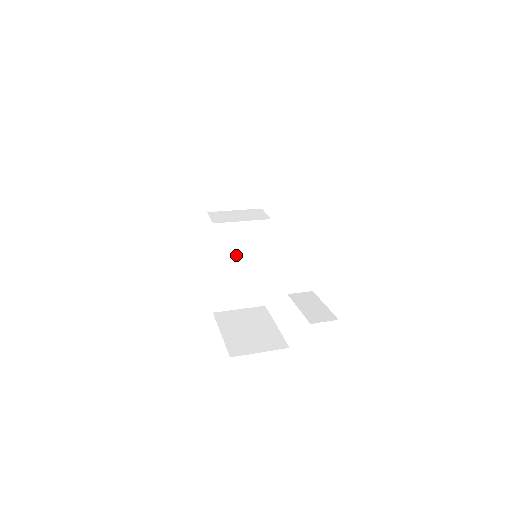
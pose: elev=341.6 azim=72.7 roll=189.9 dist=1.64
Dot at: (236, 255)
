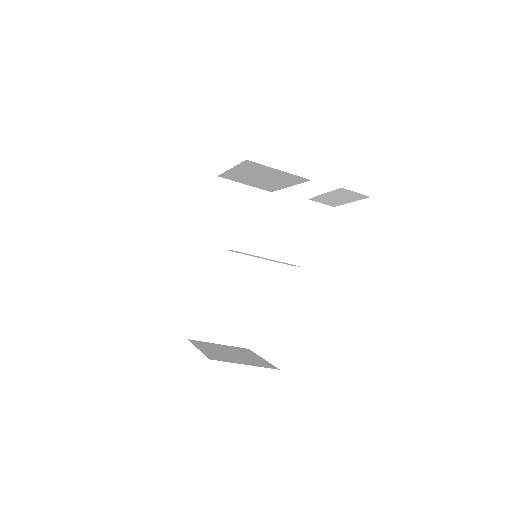
Dot at: (229, 272)
